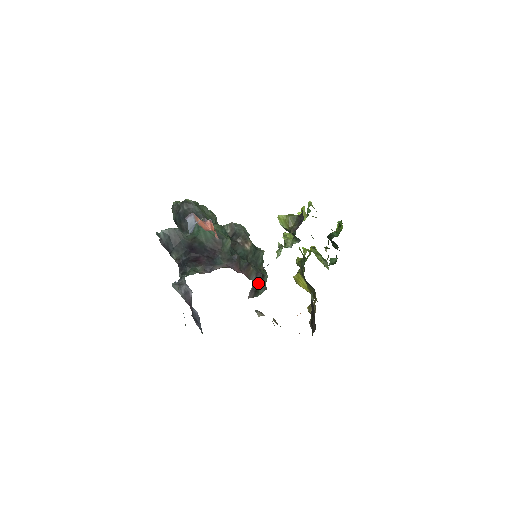
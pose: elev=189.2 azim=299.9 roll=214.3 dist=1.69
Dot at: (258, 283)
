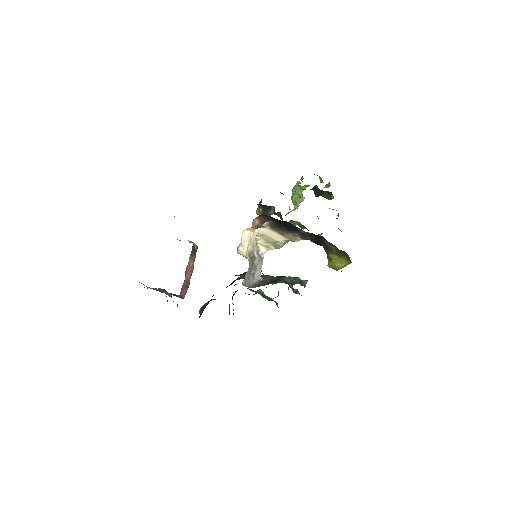
Dot at: (273, 281)
